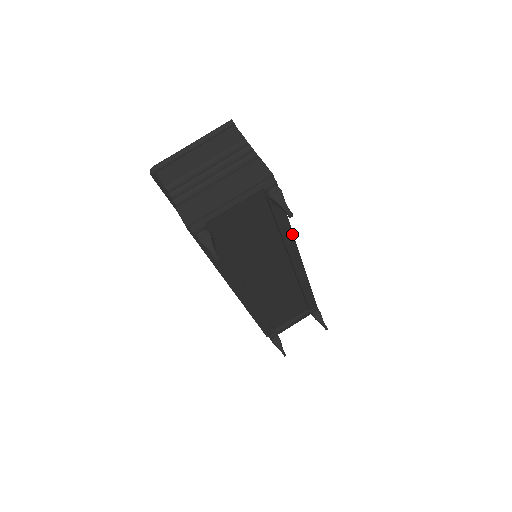
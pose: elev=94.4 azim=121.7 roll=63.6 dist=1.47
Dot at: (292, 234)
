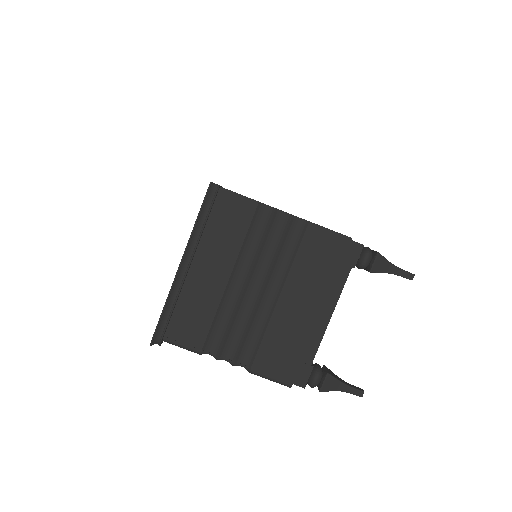
Dot at: occluded
